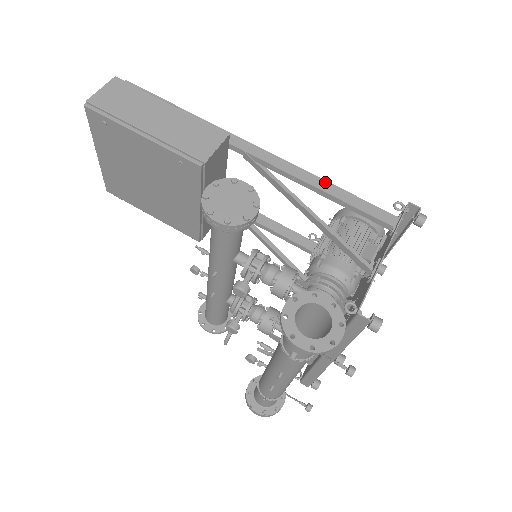
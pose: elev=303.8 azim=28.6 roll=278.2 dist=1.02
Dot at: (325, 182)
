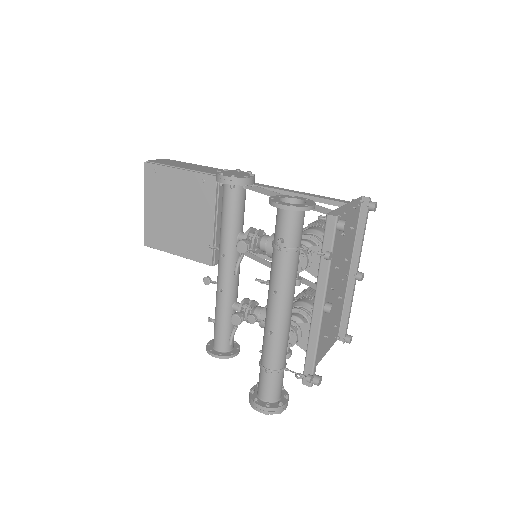
Dot at: (302, 192)
